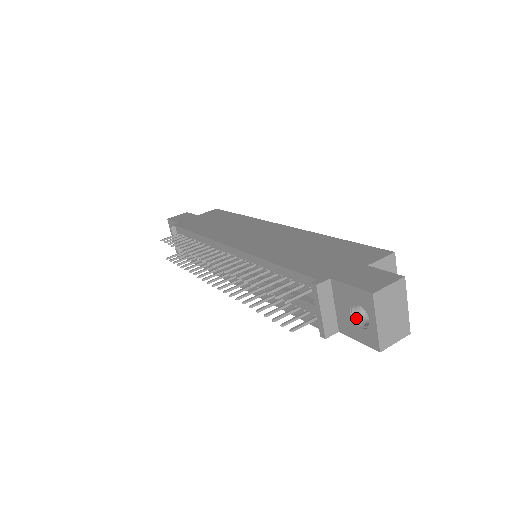
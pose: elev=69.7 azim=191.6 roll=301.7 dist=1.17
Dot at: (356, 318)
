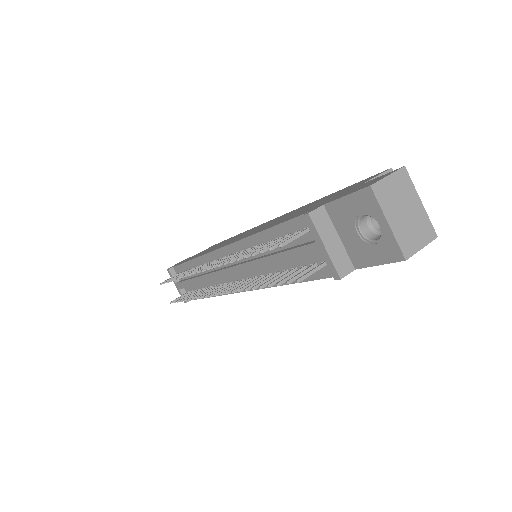
Dot at: (366, 237)
